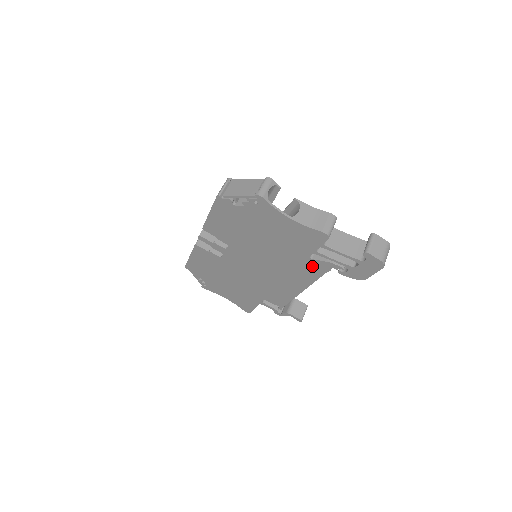
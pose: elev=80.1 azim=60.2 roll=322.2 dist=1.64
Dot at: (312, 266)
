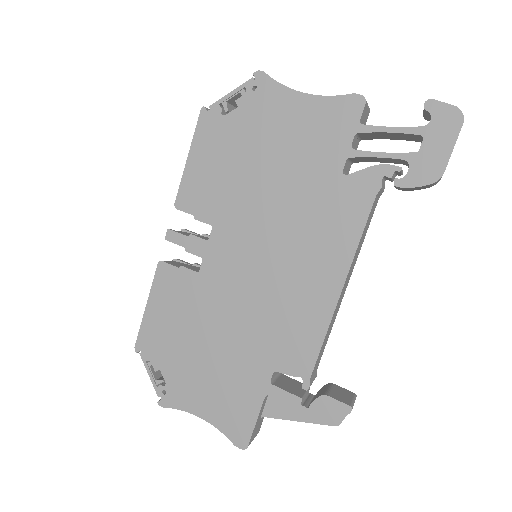
Dot at: (349, 195)
